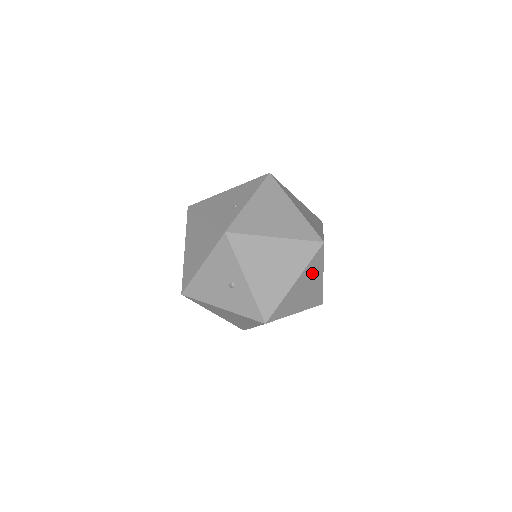
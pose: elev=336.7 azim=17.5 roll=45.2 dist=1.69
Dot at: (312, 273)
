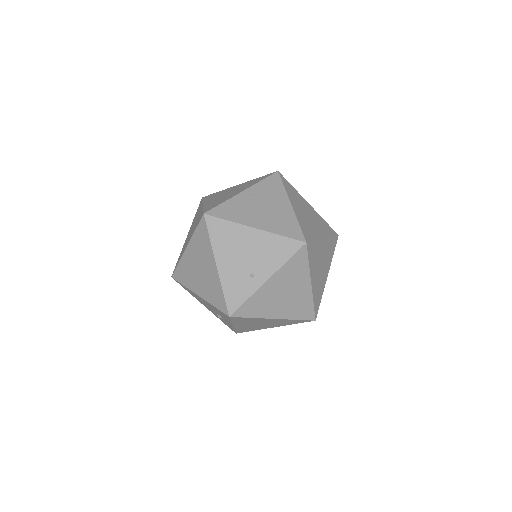
Dot at: occluded
